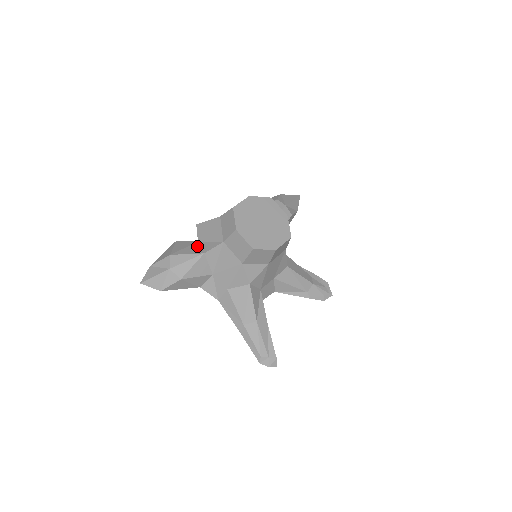
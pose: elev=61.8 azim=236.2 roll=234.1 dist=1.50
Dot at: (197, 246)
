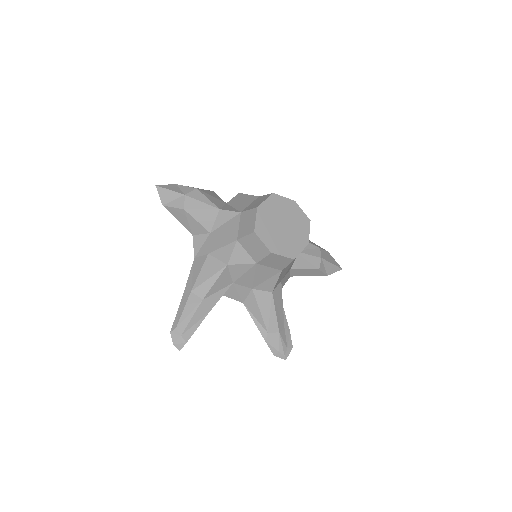
Dot at: (222, 203)
